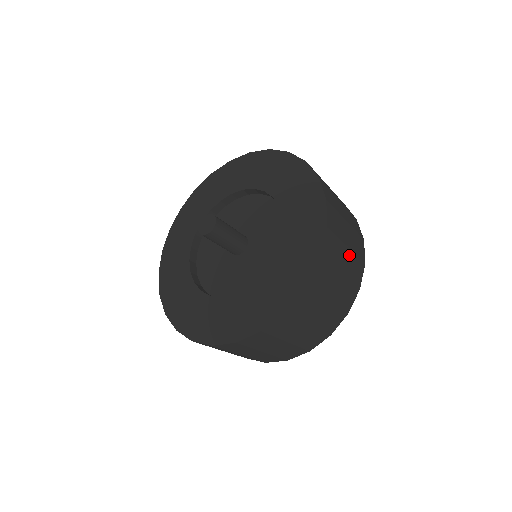
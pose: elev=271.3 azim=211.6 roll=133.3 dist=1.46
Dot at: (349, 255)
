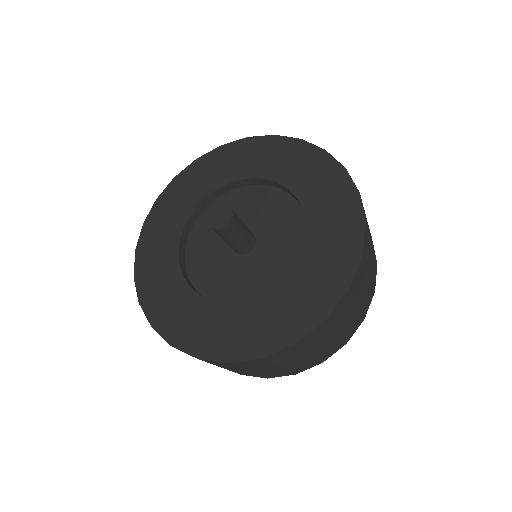
Dot at: (372, 255)
